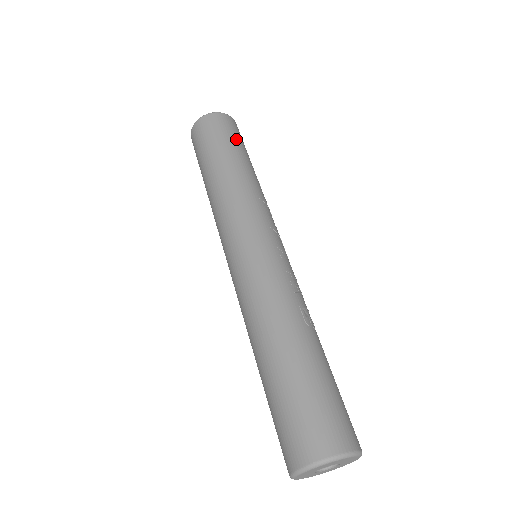
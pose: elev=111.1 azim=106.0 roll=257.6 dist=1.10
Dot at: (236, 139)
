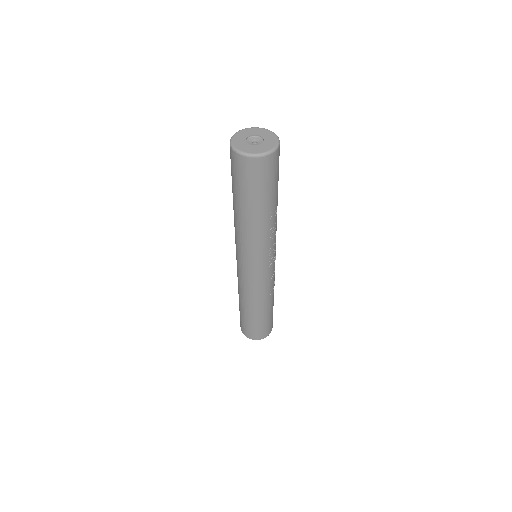
Dot at: occluded
